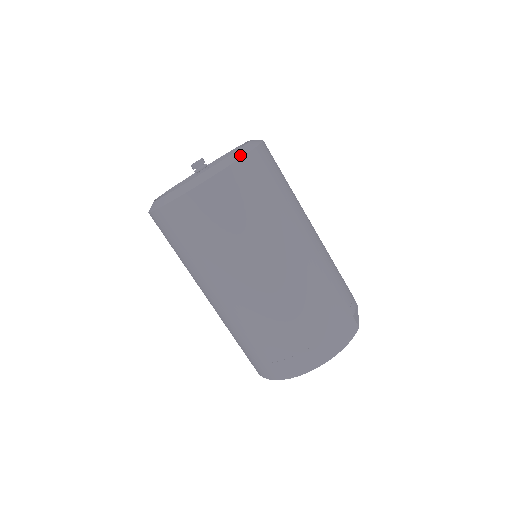
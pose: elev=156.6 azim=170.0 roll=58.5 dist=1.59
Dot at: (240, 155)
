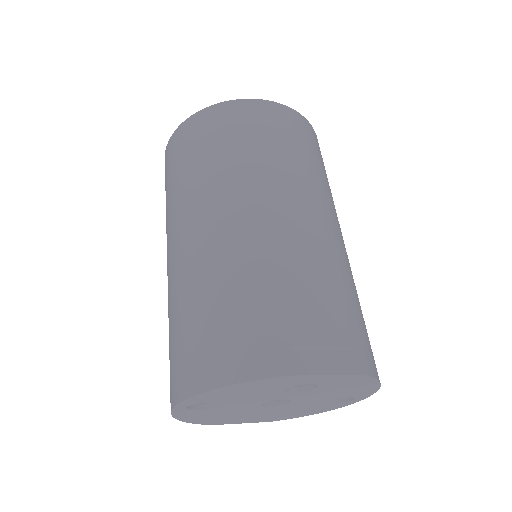
Dot at: (220, 104)
